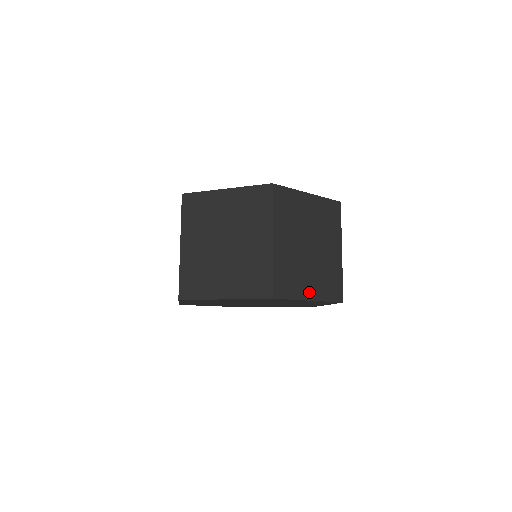
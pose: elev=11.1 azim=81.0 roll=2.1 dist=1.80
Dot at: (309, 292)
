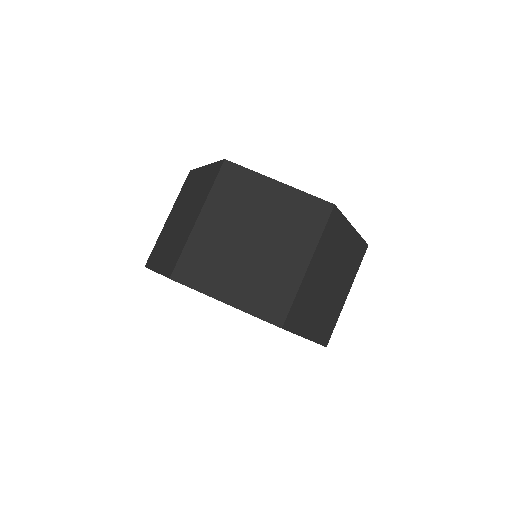
Dot at: (309, 330)
